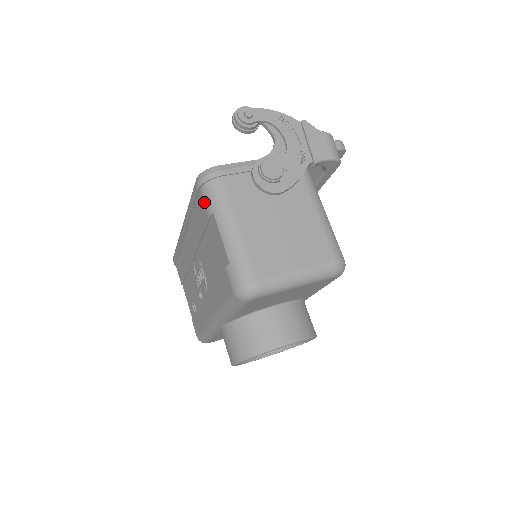
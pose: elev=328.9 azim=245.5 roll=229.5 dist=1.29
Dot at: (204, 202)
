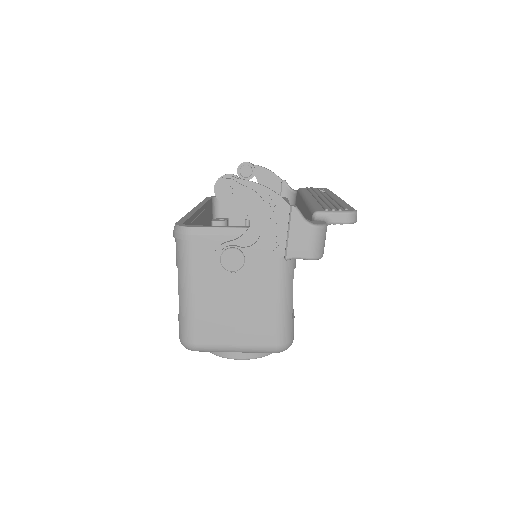
Dot at: (176, 250)
